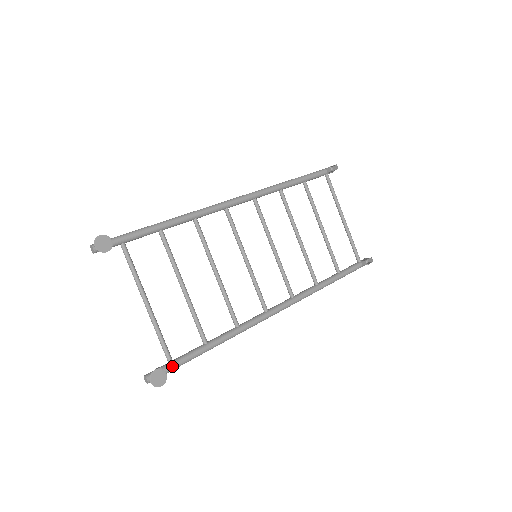
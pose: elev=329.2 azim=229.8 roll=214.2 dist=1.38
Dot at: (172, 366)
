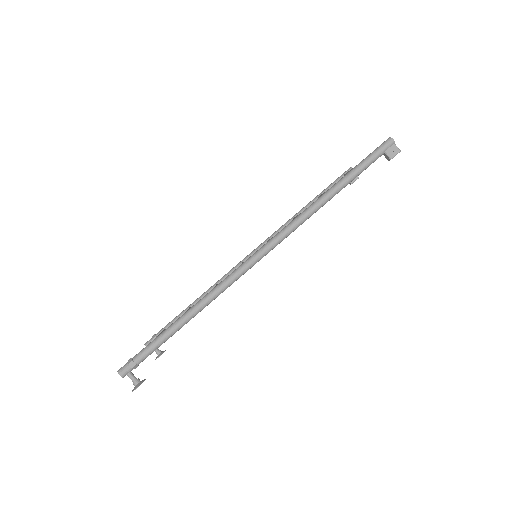
Dot at: occluded
